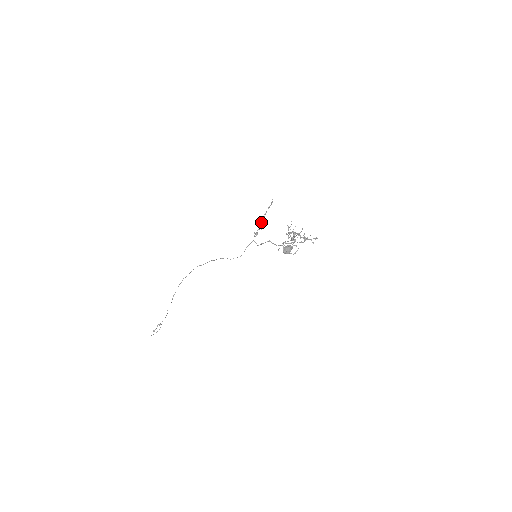
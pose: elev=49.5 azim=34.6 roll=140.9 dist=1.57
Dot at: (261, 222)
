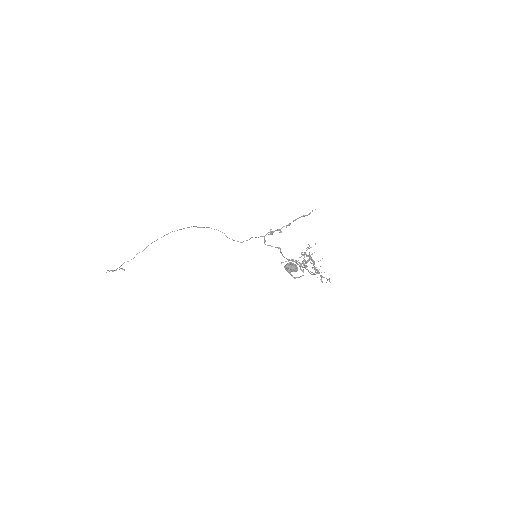
Dot at: occluded
